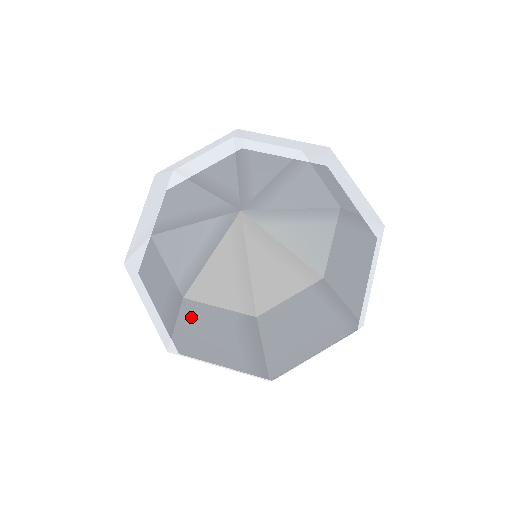
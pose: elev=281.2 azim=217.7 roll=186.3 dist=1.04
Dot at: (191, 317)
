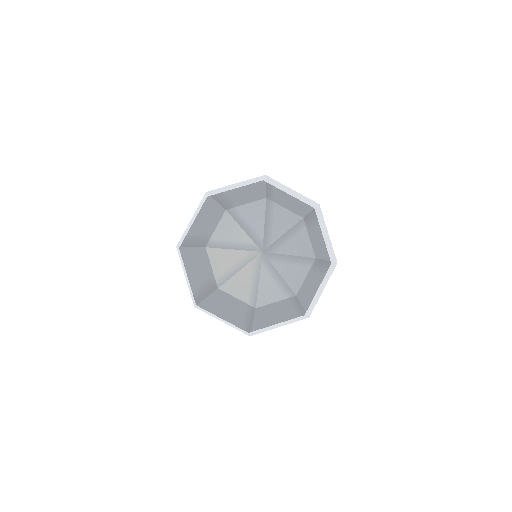
Dot at: (199, 254)
